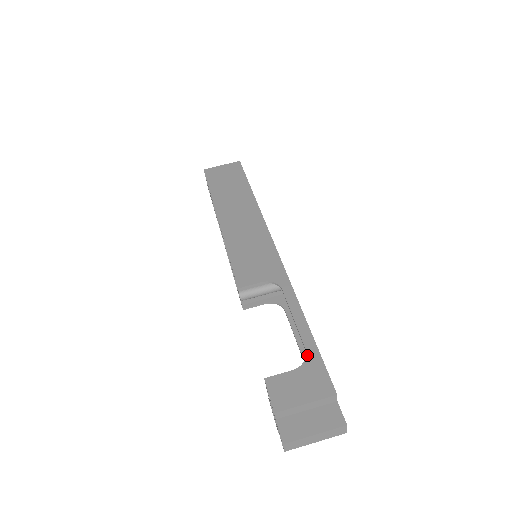
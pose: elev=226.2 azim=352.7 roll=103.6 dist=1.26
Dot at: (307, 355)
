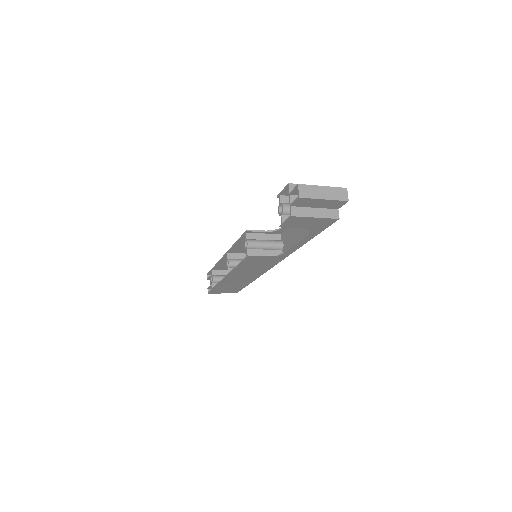
Dot at: occluded
